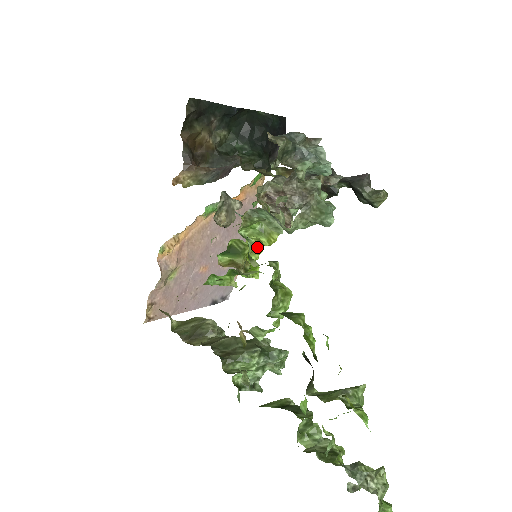
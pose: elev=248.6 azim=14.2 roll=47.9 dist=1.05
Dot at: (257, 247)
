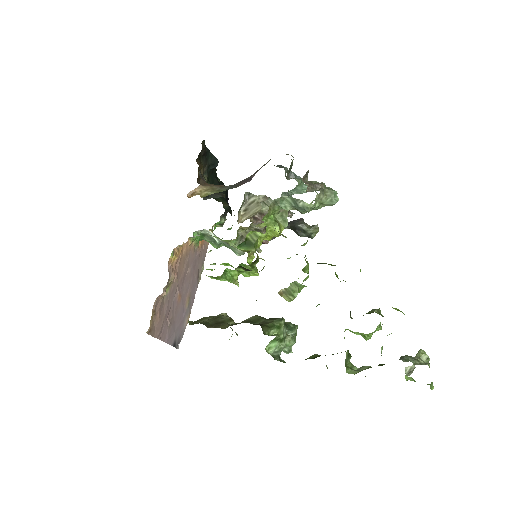
Dot at: (253, 252)
